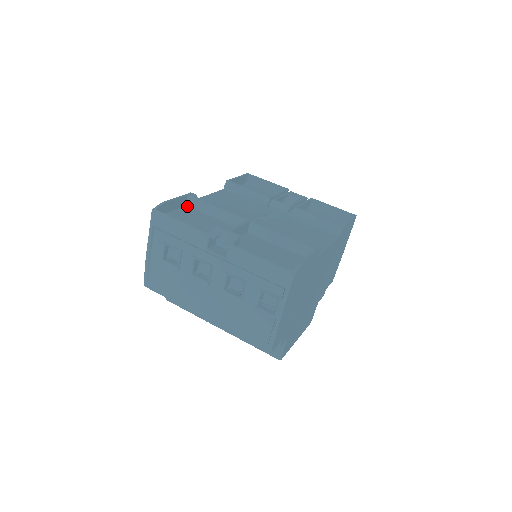
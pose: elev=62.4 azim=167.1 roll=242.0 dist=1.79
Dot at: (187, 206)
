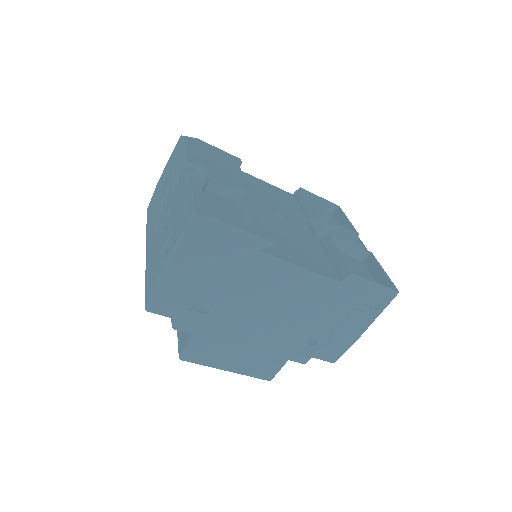
Dot at: (227, 167)
